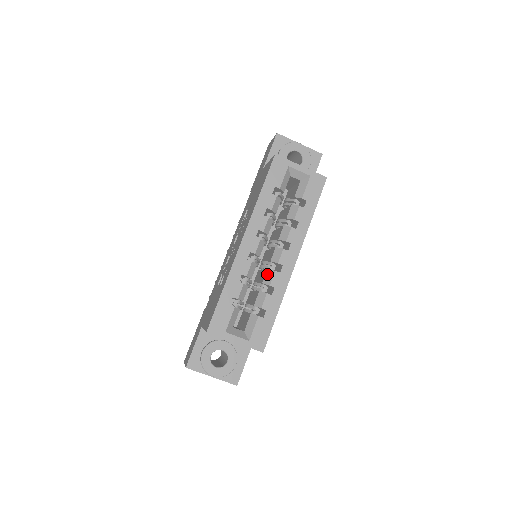
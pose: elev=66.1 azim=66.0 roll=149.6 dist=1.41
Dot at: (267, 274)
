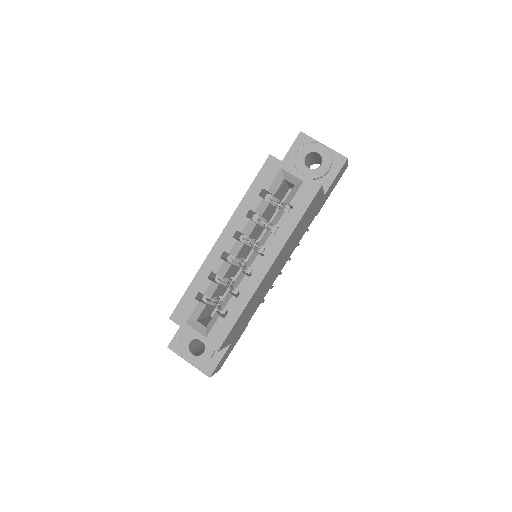
Dot at: (239, 276)
